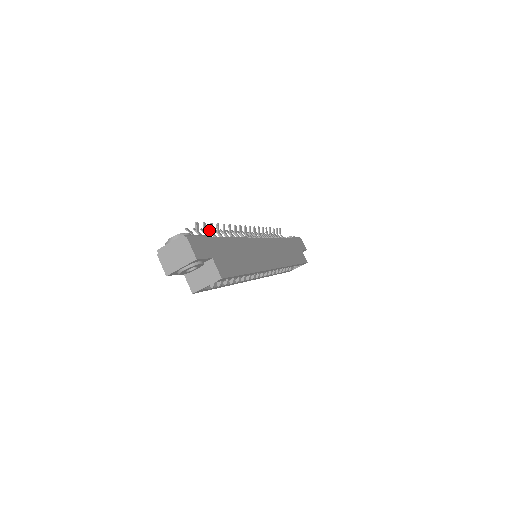
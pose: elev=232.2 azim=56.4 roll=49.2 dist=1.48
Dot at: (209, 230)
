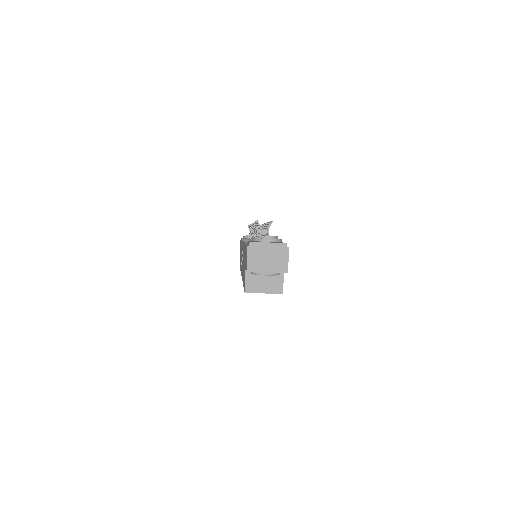
Dot at: occluded
